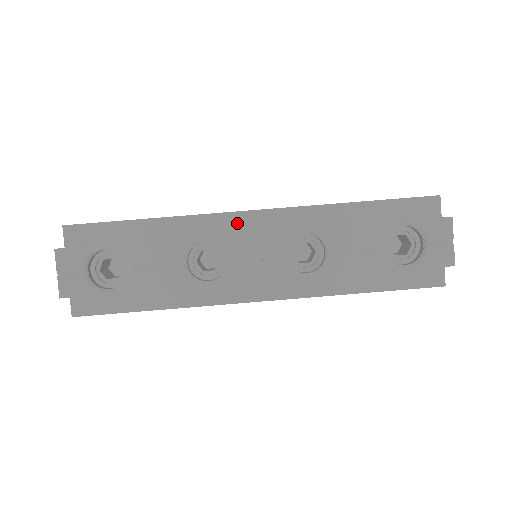
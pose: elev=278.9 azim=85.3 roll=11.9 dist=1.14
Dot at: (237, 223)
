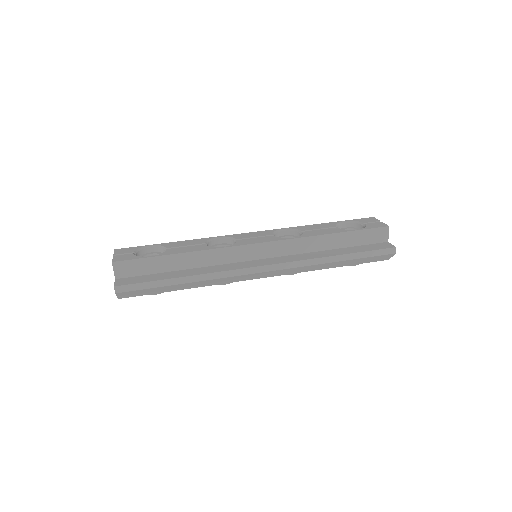
Dot at: occluded
